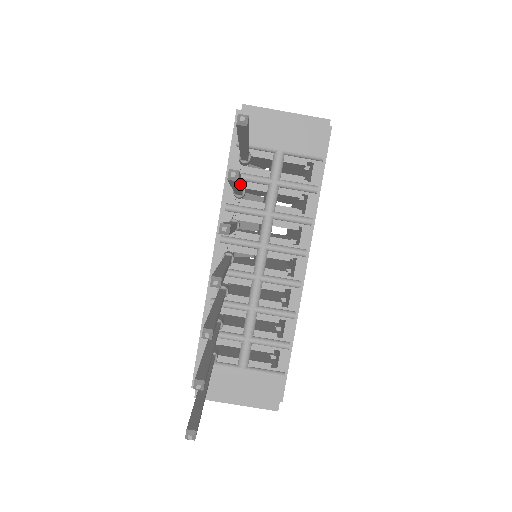
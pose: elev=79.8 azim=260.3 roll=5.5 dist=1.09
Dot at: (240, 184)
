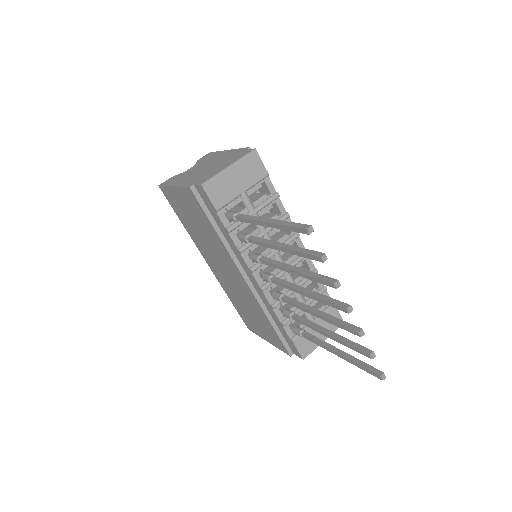
Dot at: (294, 248)
